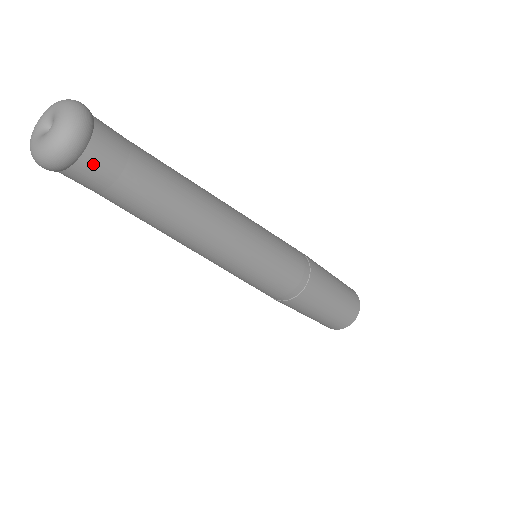
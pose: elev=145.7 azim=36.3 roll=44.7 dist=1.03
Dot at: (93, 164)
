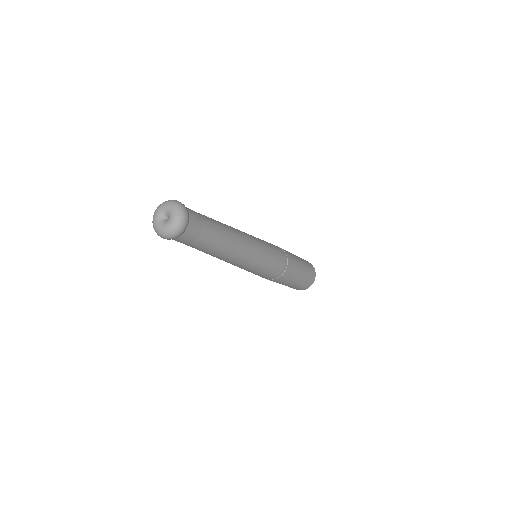
Dot at: (193, 225)
